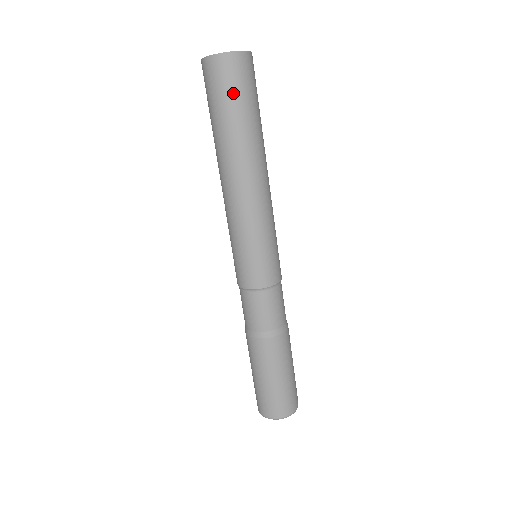
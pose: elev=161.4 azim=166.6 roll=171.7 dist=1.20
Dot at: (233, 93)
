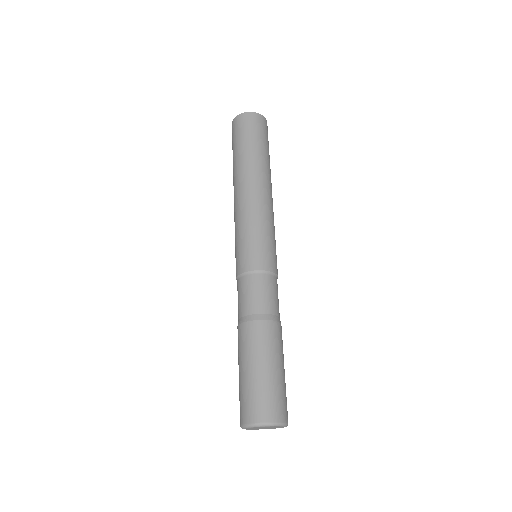
Dot at: (253, 133)
